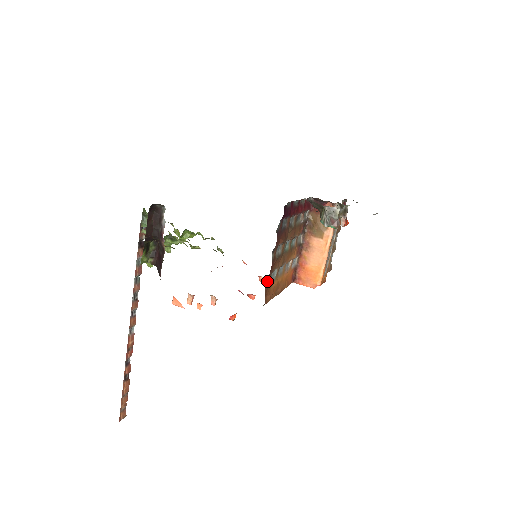
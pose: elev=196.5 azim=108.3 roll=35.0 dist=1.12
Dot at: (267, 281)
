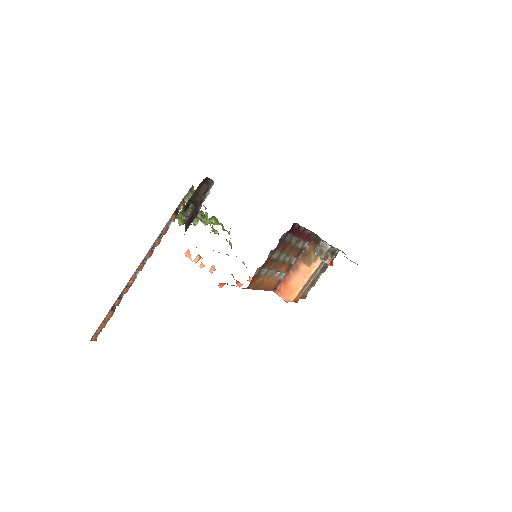
Dot at: (257, 272)
